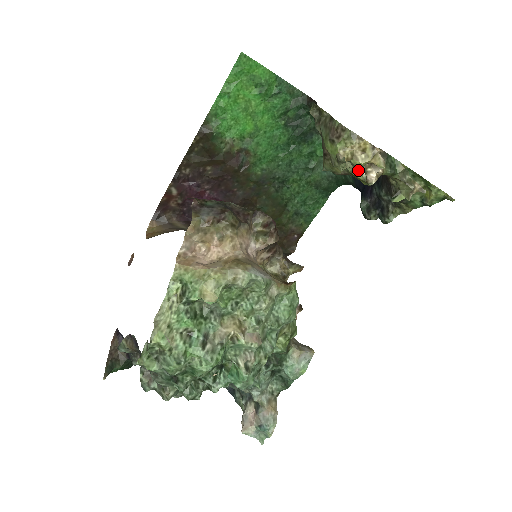
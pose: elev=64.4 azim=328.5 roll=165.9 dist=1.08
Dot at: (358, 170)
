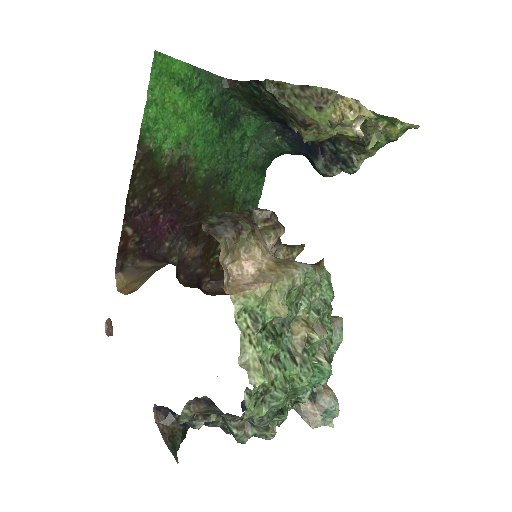
Dot at: (348, 128)
